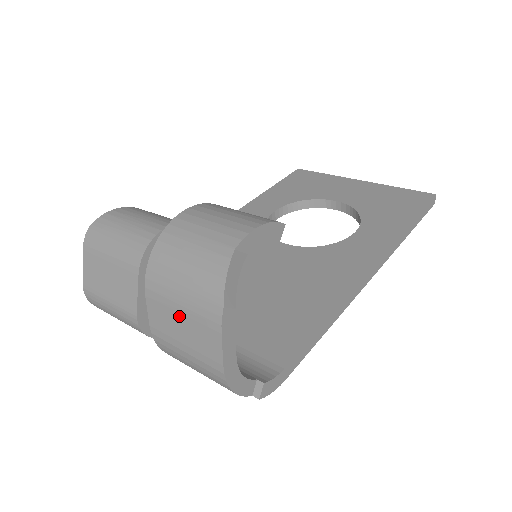
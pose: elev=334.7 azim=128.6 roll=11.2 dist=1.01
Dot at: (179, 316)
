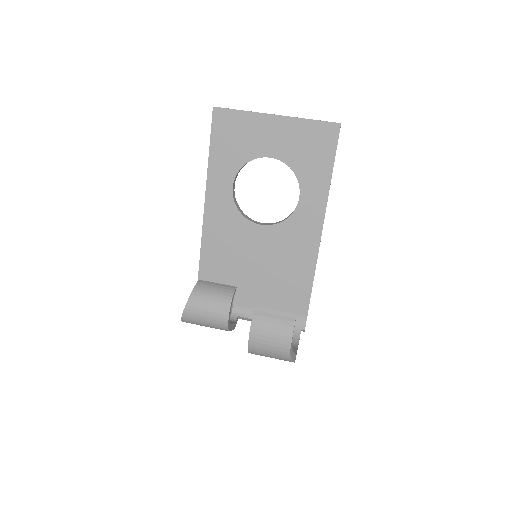
Dot at: occluded
